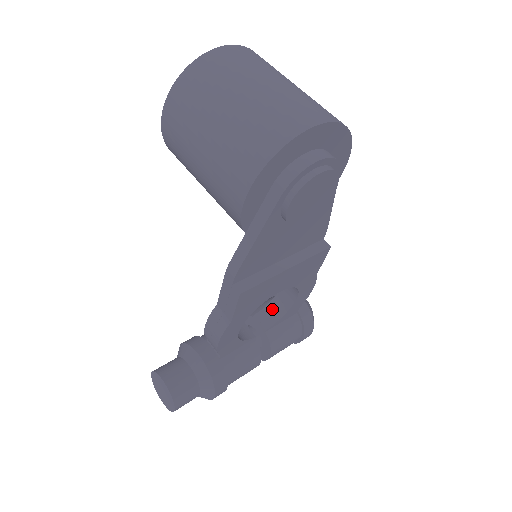
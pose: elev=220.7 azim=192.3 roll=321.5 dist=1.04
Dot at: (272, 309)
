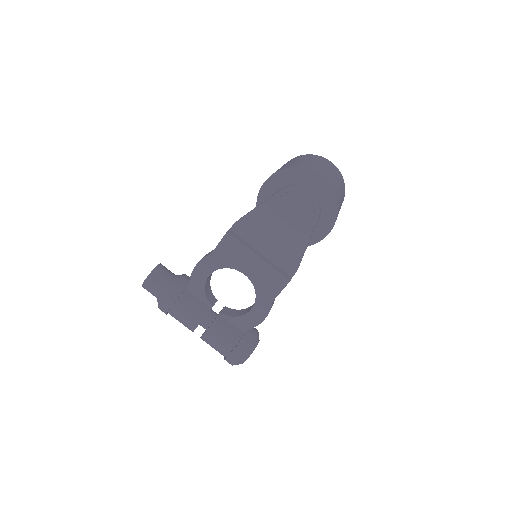
Dot at: (236, 312)
